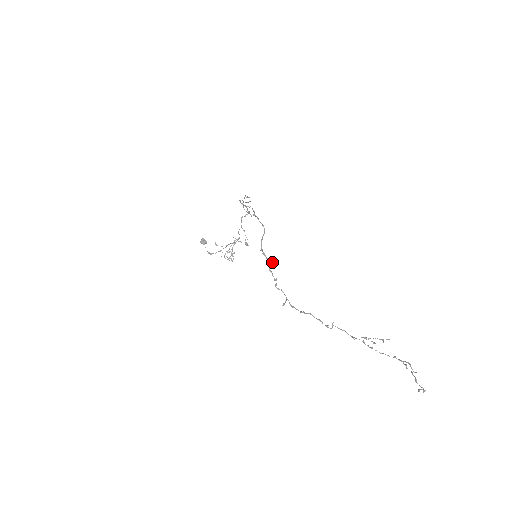
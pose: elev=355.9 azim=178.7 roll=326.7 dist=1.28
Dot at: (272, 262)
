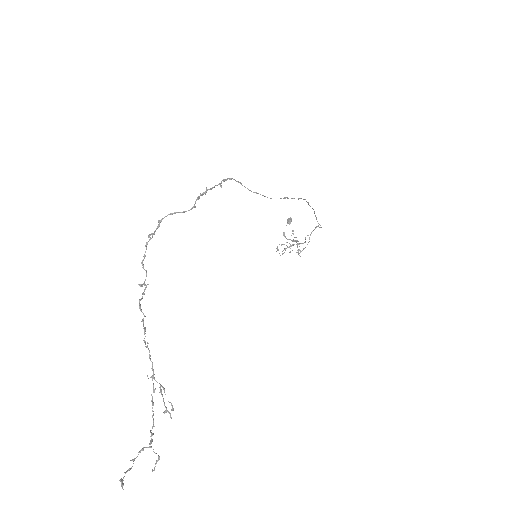
Dot at: (148, 237)
